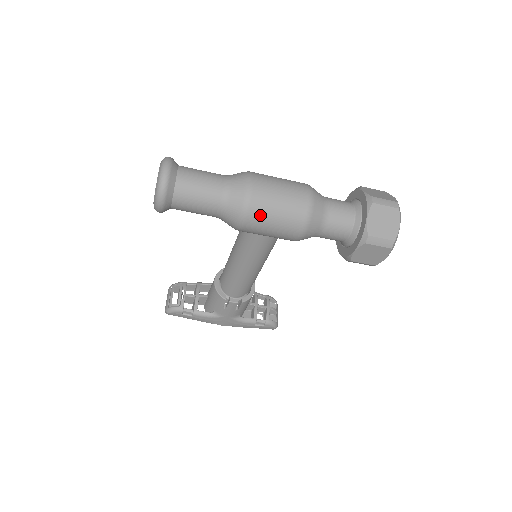
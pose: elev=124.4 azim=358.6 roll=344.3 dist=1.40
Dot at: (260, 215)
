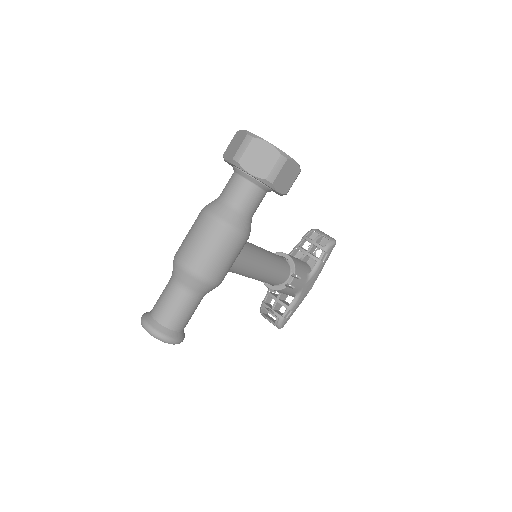
Dot at: (212, 268)
